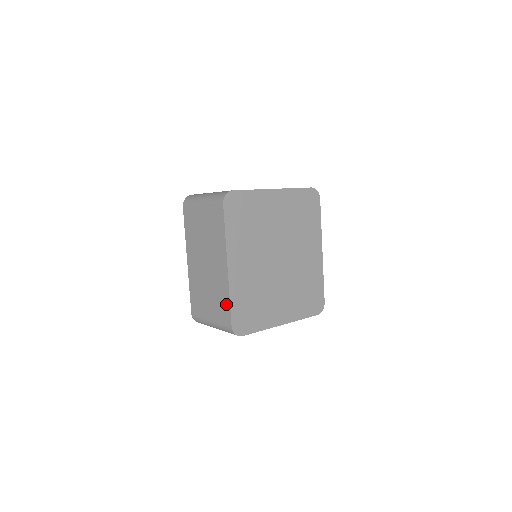
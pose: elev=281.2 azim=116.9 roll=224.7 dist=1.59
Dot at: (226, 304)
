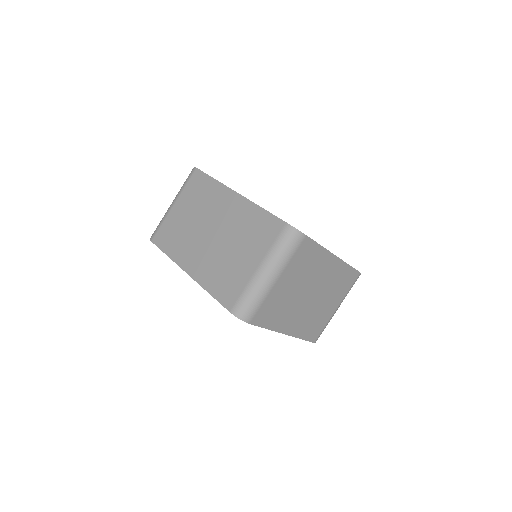
Dot at: (262, 218)
